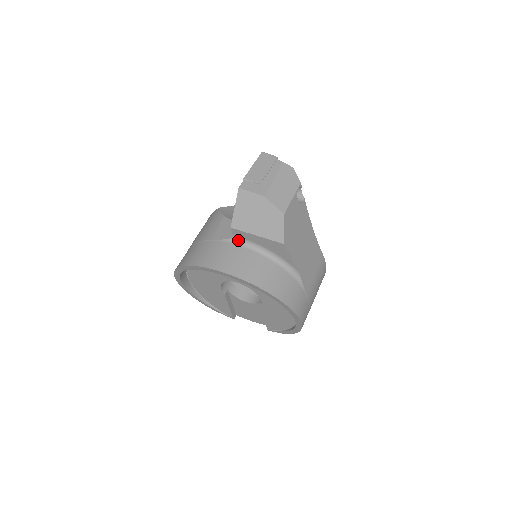
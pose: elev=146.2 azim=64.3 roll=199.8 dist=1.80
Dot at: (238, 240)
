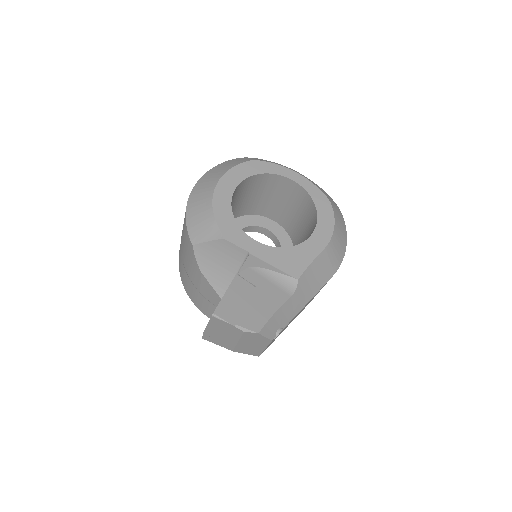
Dot at: occluded
